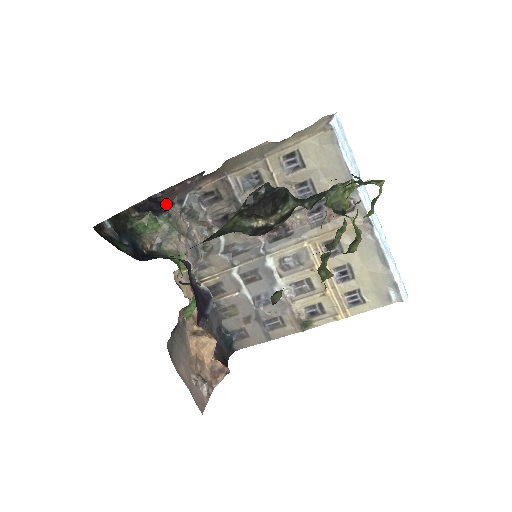
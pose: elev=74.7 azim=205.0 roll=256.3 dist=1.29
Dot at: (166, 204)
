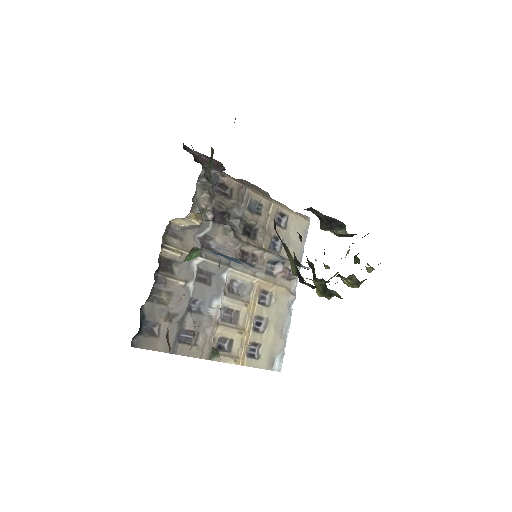
Dot at: (195, 159)
